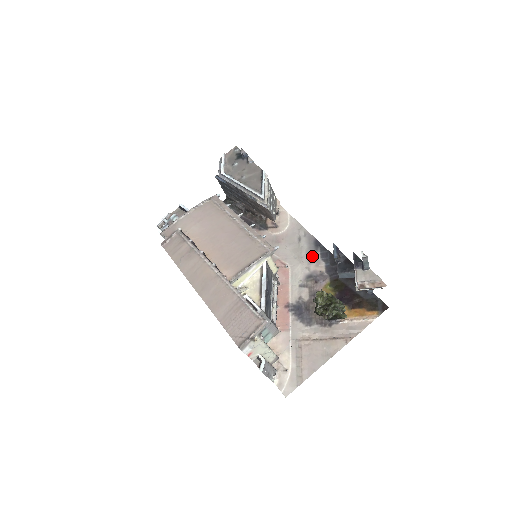
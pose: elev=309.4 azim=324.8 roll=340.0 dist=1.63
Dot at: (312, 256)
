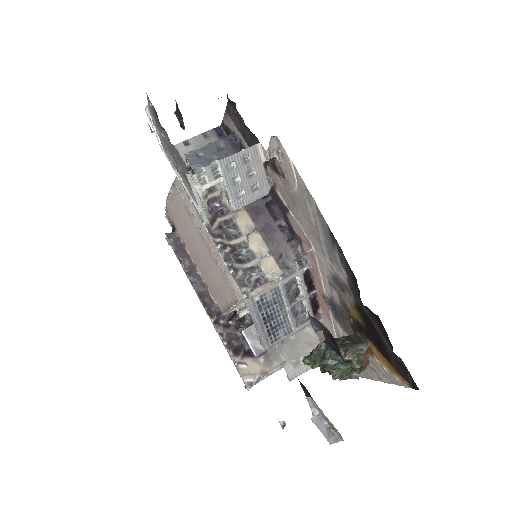
Dot at: (331, 253)
